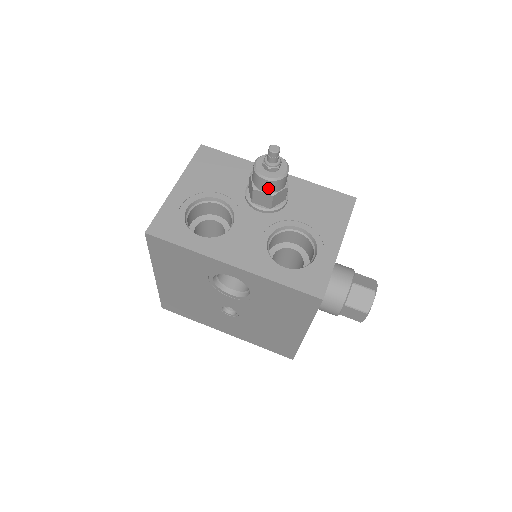
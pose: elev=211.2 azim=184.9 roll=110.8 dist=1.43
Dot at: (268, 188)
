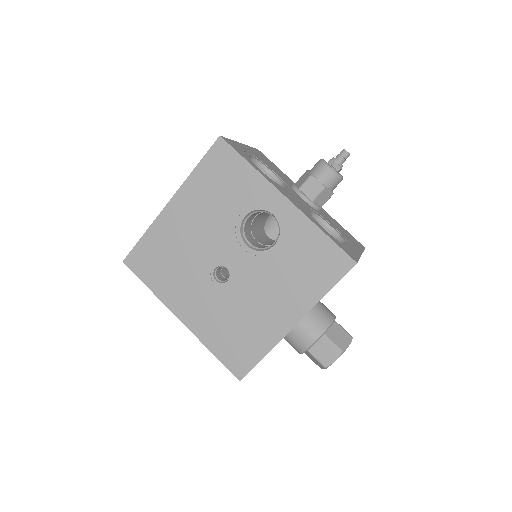
Dot at: (325, 178)
